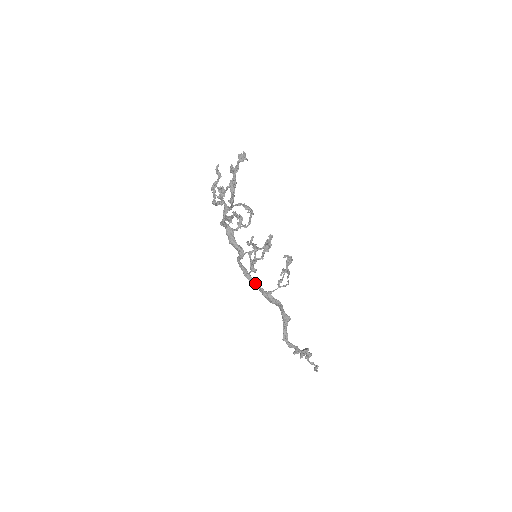
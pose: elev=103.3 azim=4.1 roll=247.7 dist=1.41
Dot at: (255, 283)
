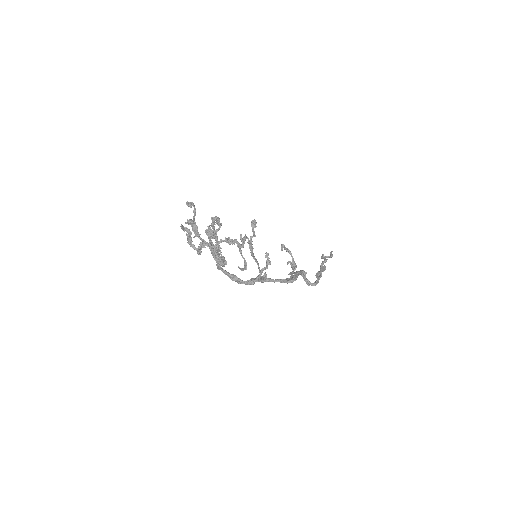
Dot at: (270, 281)
